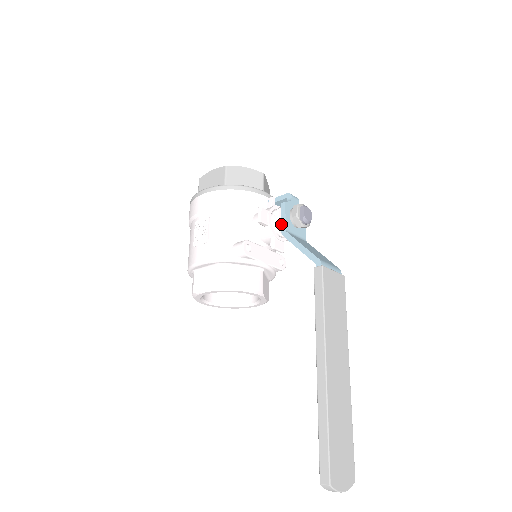
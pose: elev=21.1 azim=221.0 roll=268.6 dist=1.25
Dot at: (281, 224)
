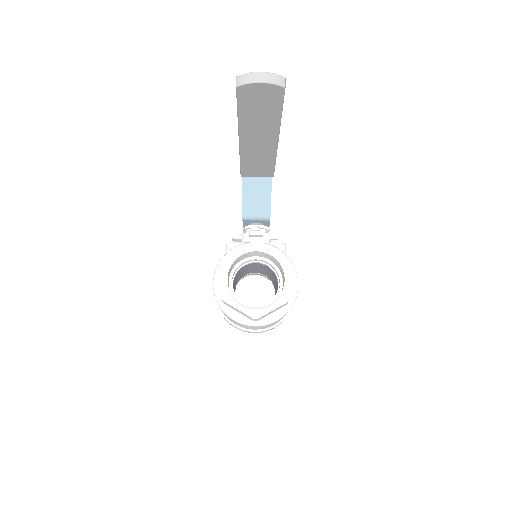
Dot at: occluded
